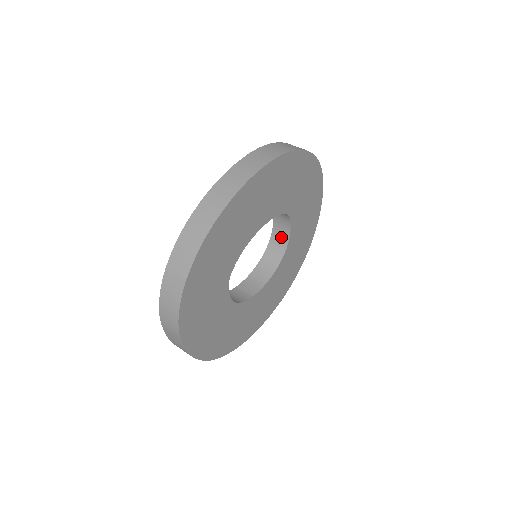
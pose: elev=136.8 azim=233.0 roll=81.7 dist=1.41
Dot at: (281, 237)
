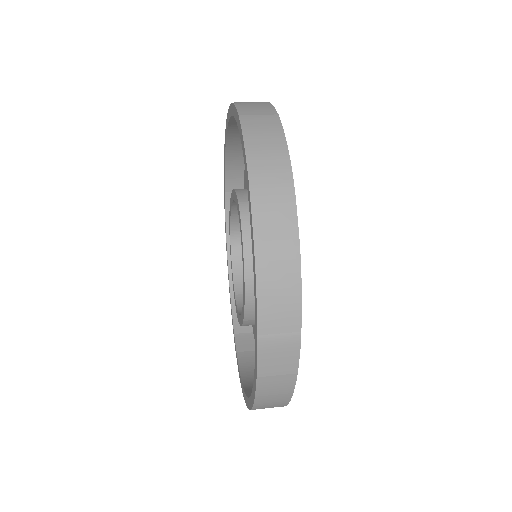
Dot at: occluded
